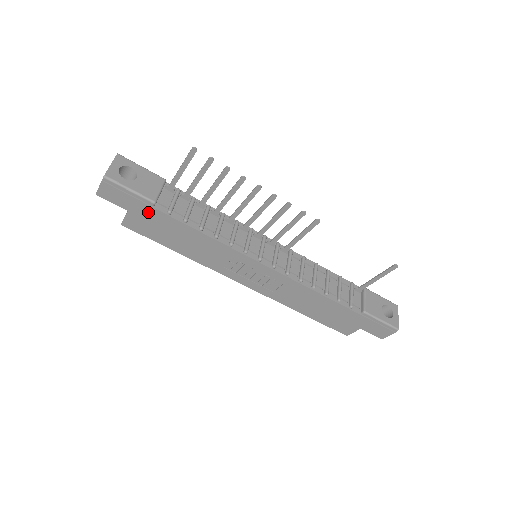
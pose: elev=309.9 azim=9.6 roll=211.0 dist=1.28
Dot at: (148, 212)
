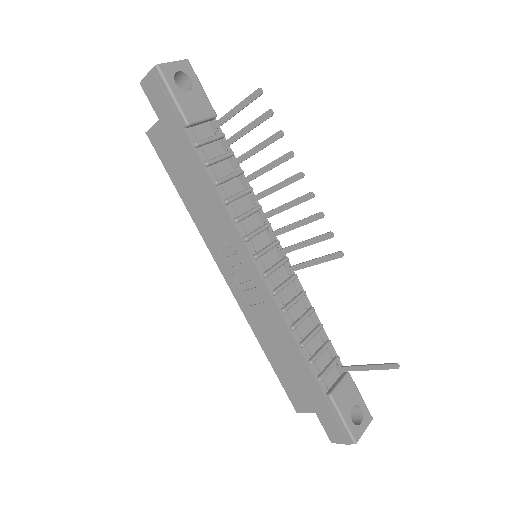
Dot at: (176, 132)
